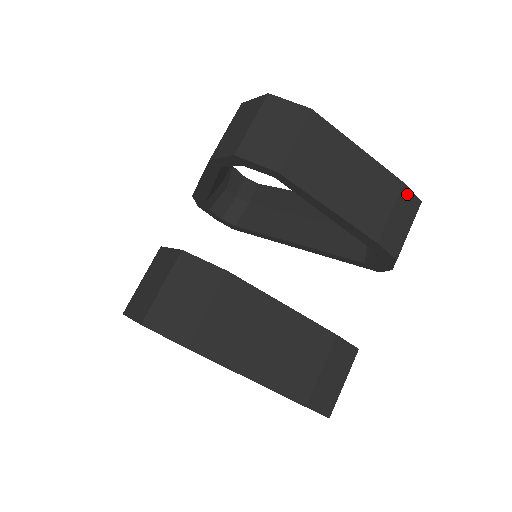
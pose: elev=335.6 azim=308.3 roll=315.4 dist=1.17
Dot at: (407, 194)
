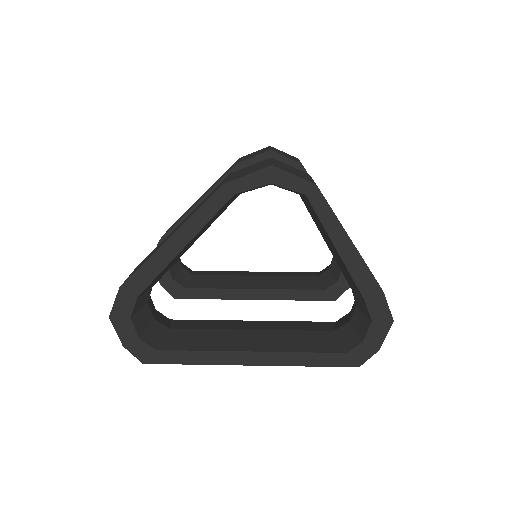
Dot at: occluded
